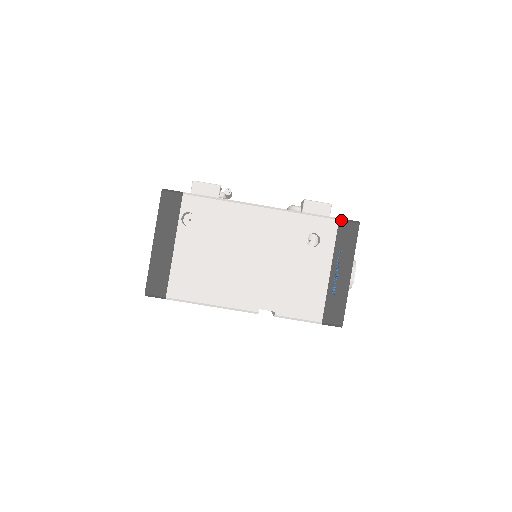
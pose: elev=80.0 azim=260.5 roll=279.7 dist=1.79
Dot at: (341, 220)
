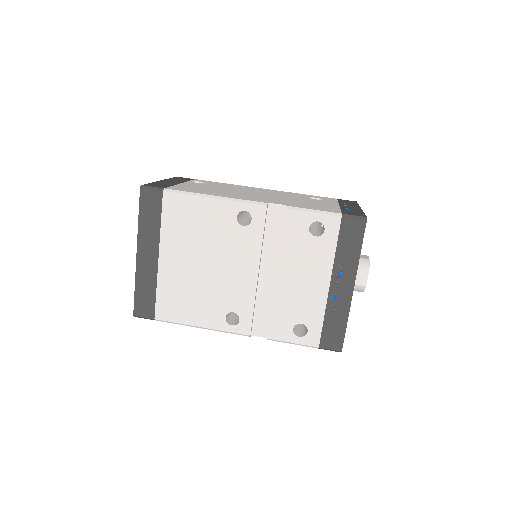
Dot at: (339, 199)
